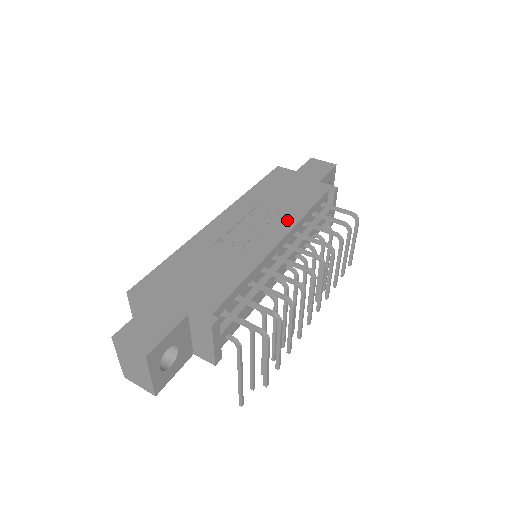
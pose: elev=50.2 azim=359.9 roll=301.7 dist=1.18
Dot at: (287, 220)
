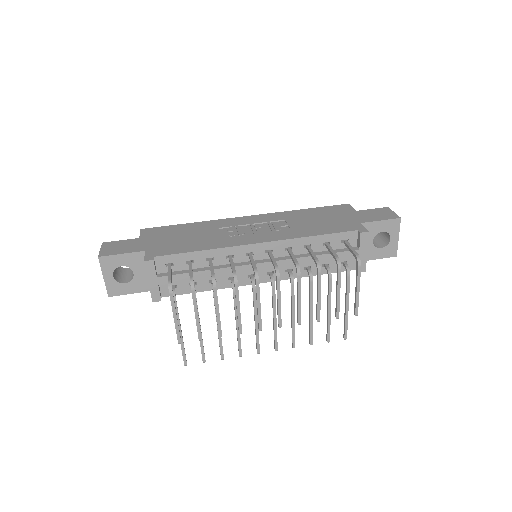
Dot at: (287, 234)
